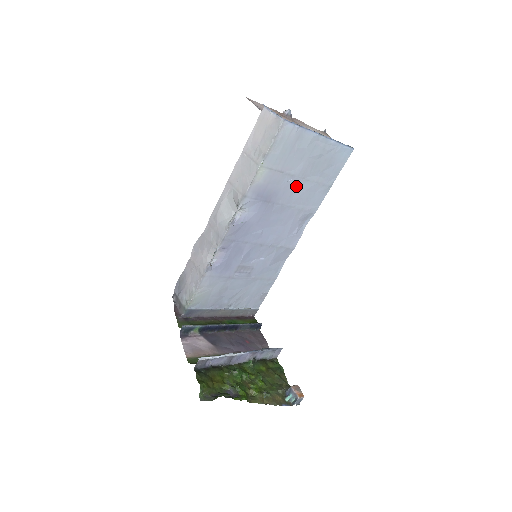
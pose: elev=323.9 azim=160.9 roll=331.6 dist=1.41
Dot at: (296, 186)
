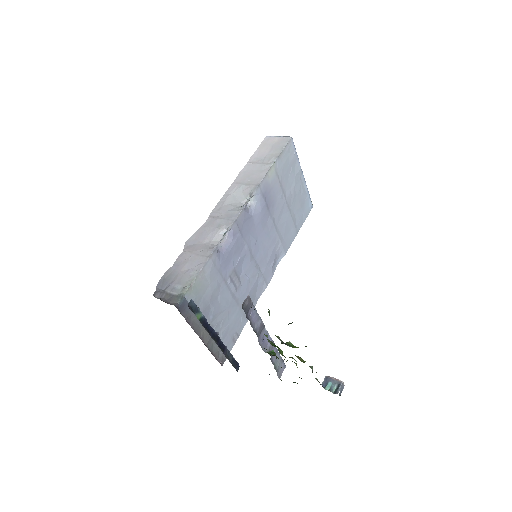
Dot at: (283, 210)
